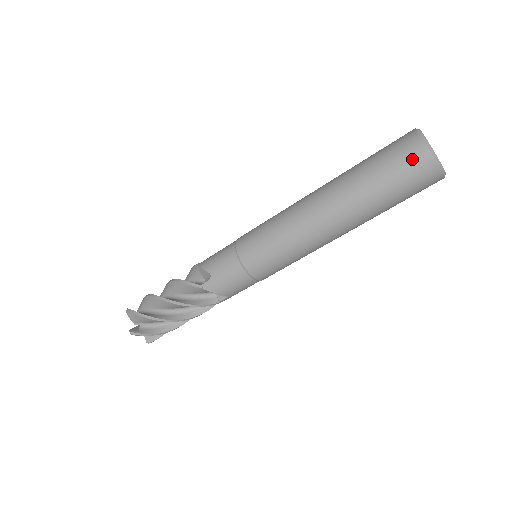
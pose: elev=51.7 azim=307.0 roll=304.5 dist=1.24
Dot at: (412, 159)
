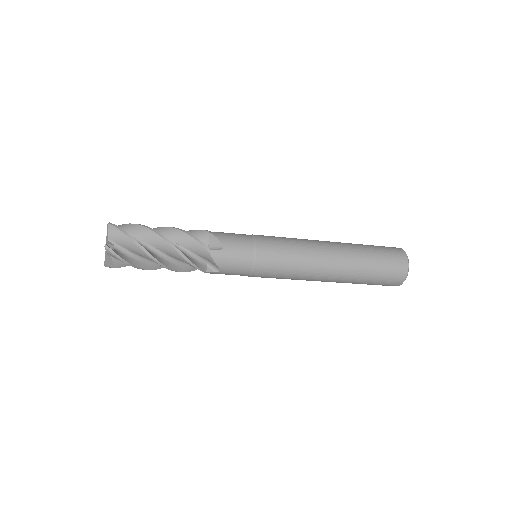
Dot at: (390, 285)
